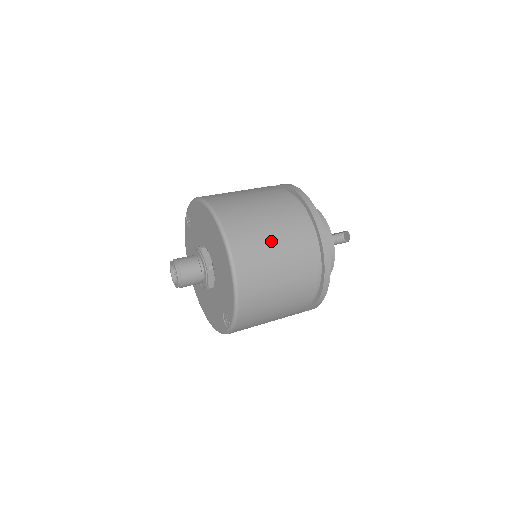
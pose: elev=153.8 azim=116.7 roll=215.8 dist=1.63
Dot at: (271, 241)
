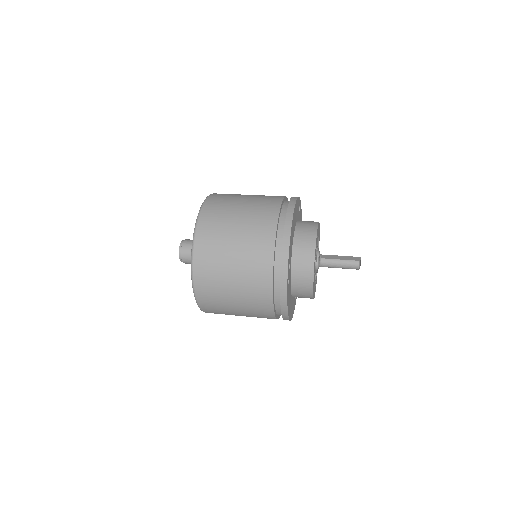
Dot at: (235, 223)
